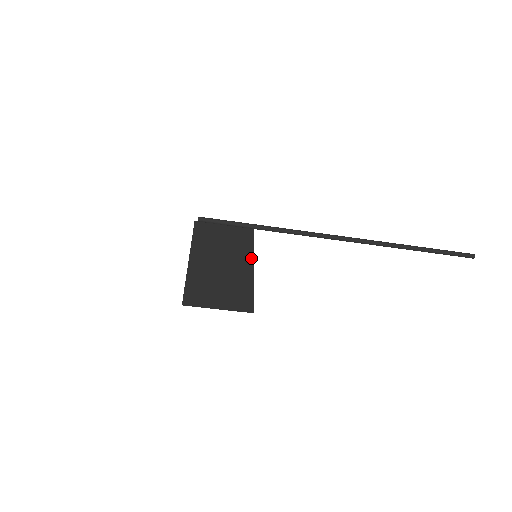
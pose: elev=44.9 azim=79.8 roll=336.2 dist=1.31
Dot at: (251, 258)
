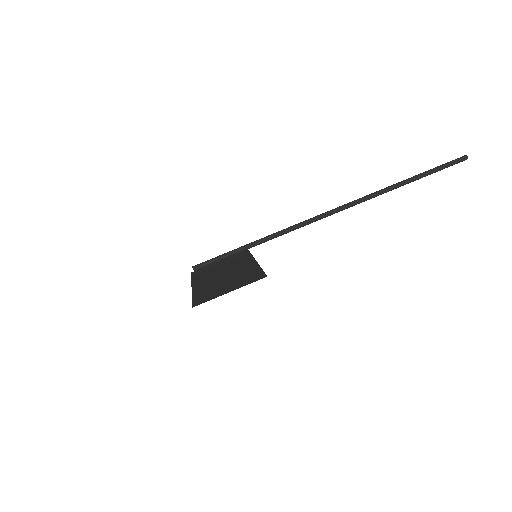
Dot at: (252, 259)
